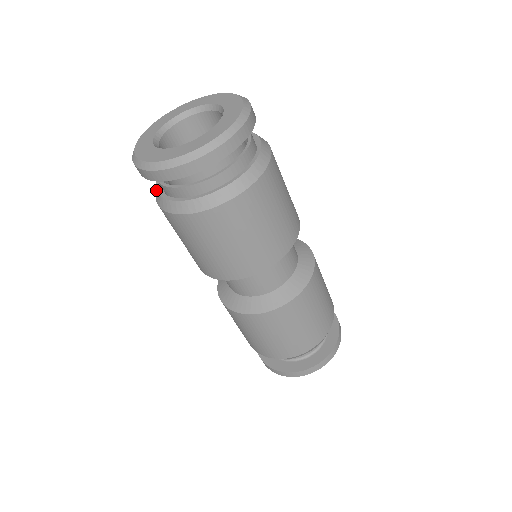
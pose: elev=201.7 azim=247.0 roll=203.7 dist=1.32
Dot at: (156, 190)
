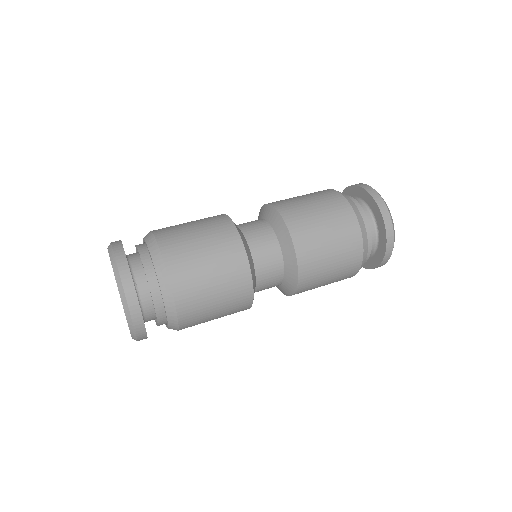
Dot at: occluded
